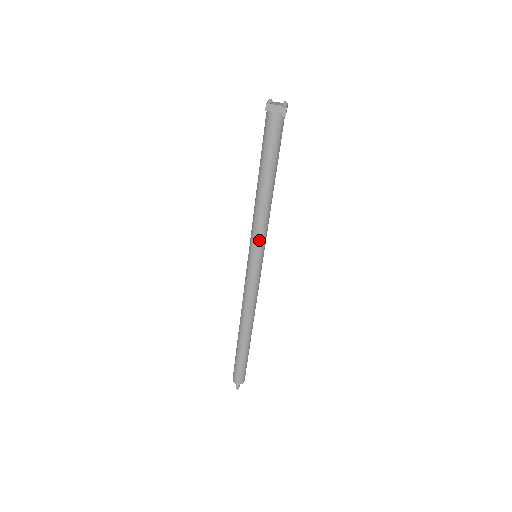
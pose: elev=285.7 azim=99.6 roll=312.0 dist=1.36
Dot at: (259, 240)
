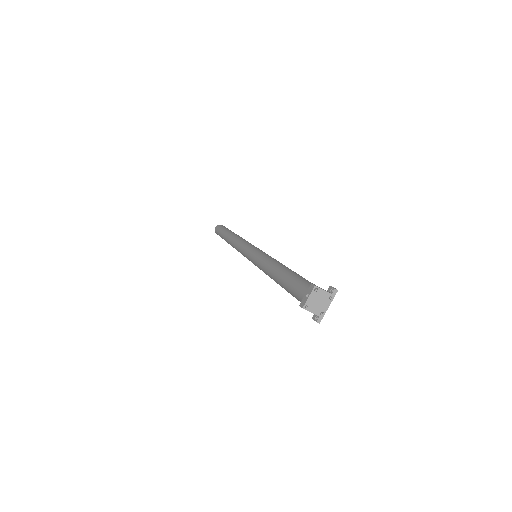
Dot at: occluded
